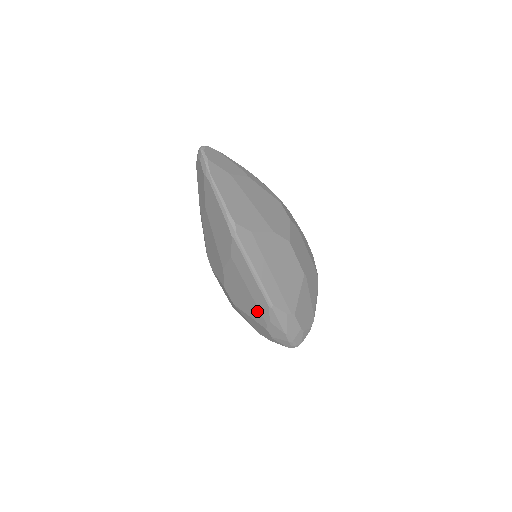
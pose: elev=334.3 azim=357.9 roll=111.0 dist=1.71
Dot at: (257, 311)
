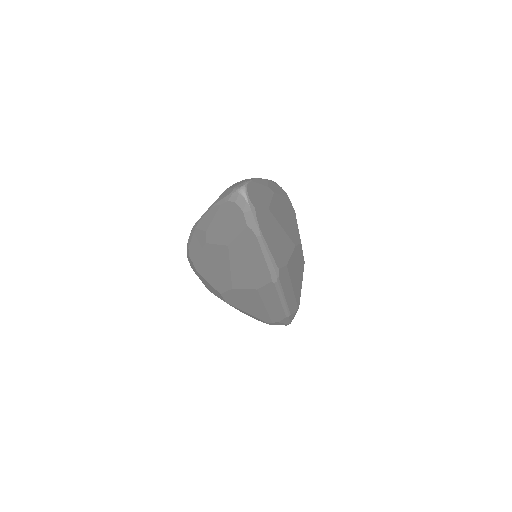
Dot at: (265, 315)
